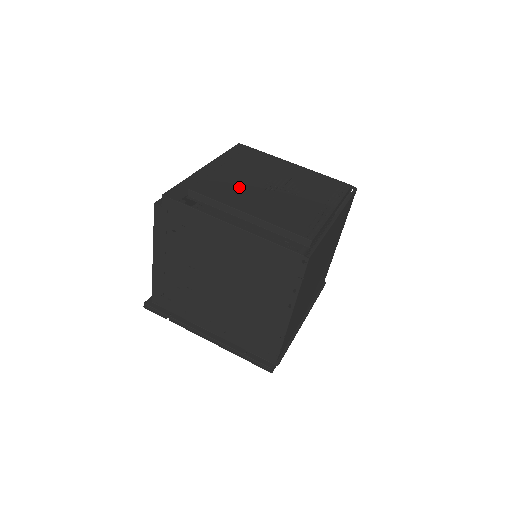
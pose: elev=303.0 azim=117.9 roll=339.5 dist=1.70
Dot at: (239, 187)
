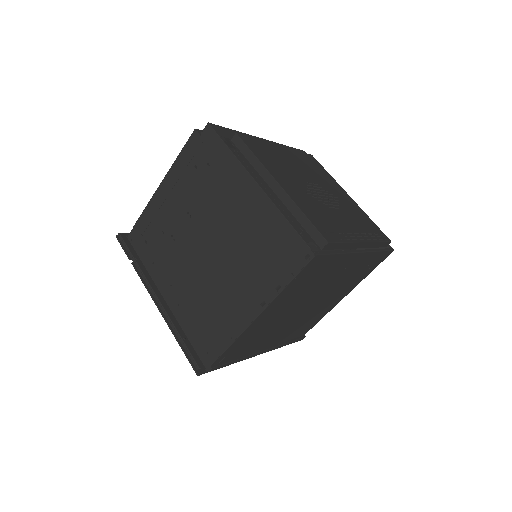
Dot at: (284, 166)
